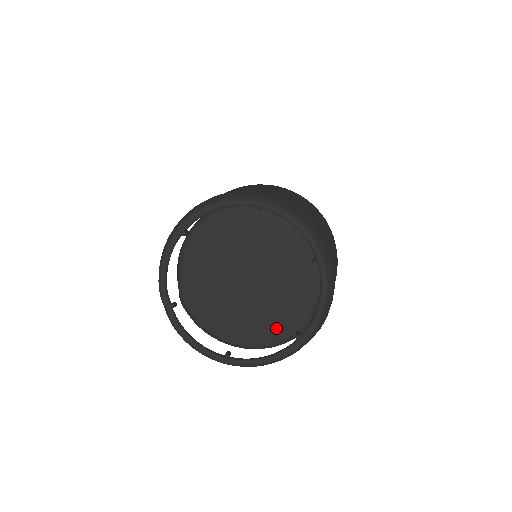
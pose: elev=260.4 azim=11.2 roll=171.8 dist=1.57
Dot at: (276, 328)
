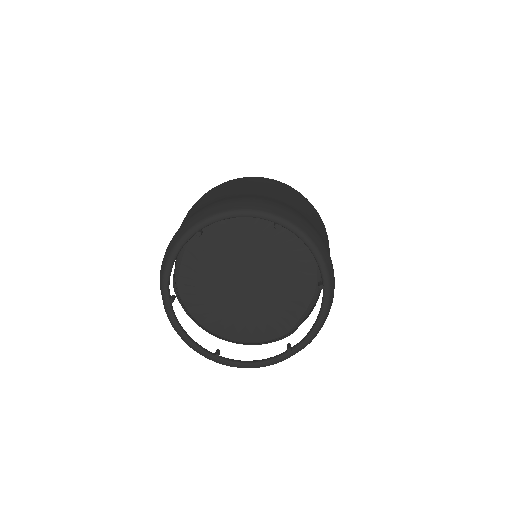
Dot at: (263, 329)
